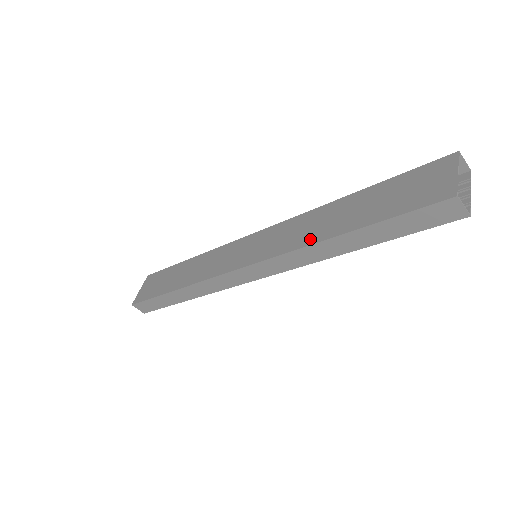
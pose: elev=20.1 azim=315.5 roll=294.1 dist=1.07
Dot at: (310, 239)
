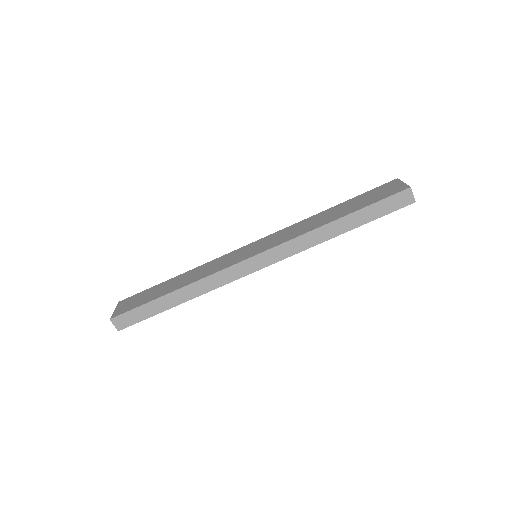
Dot at: (313, 227)
